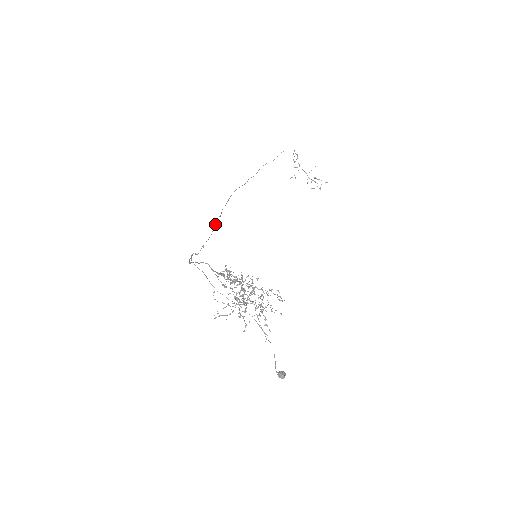
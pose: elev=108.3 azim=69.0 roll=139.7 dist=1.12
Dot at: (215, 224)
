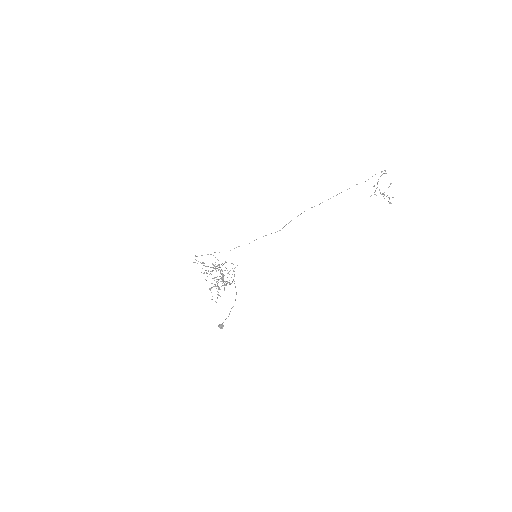
Dot at: occluded
